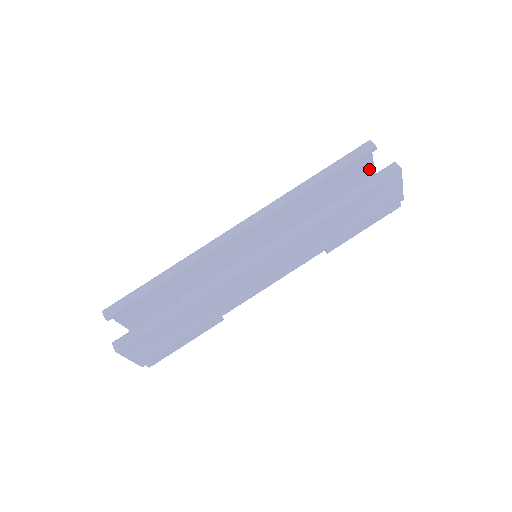
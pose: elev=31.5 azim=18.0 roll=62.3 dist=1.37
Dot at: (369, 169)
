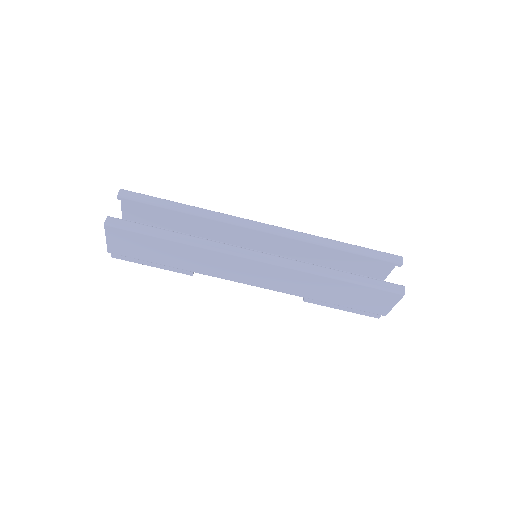
Dot at: (383, 275)
